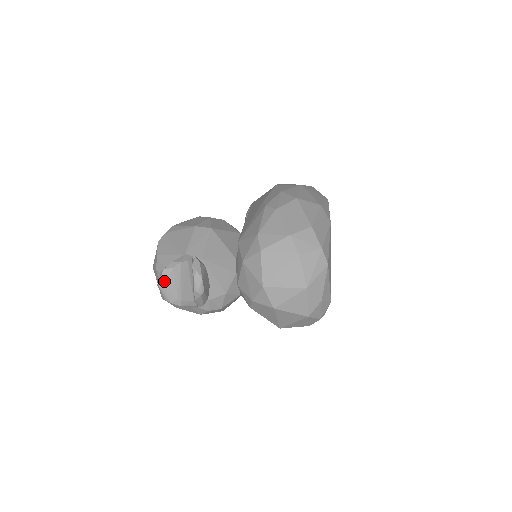
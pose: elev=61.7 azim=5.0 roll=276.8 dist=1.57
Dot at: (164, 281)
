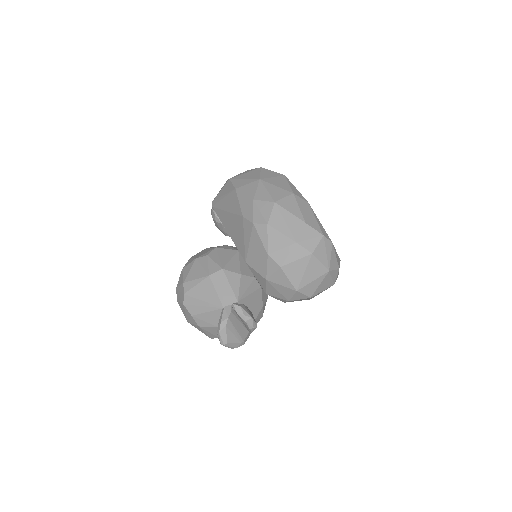
Dot at: (225, 339)
